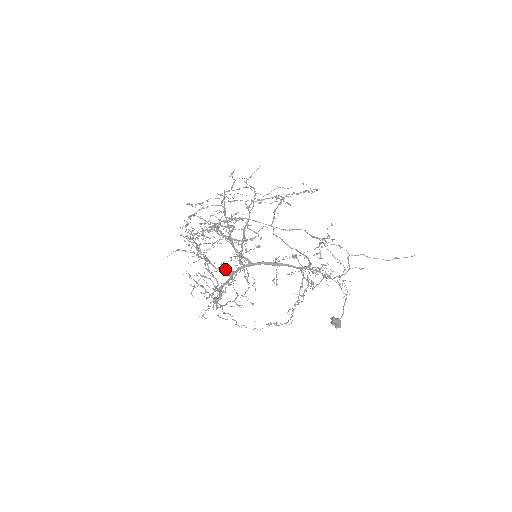
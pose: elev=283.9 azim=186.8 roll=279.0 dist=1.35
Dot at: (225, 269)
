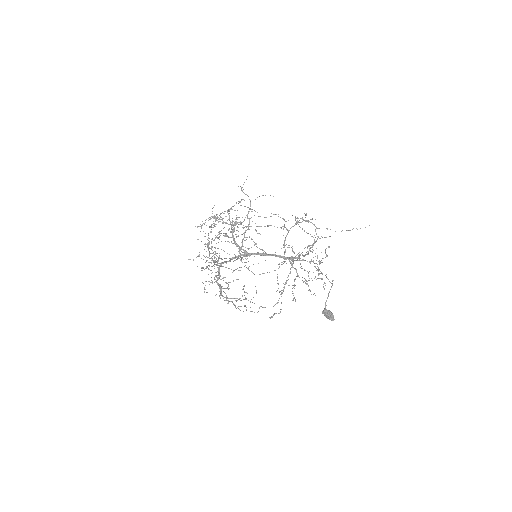
Dot at: occluded
